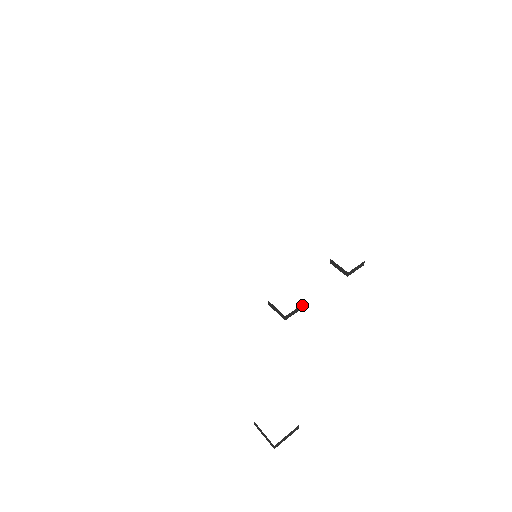
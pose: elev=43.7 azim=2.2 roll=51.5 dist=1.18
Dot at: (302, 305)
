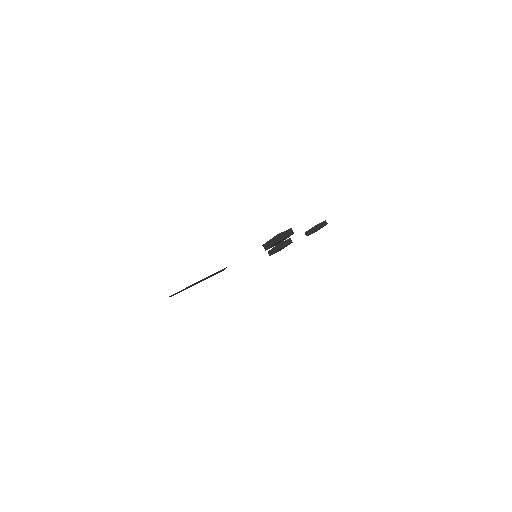
Dot at: (289, 240)
